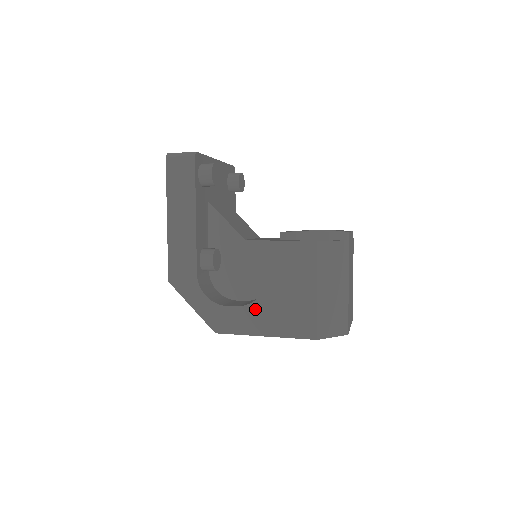
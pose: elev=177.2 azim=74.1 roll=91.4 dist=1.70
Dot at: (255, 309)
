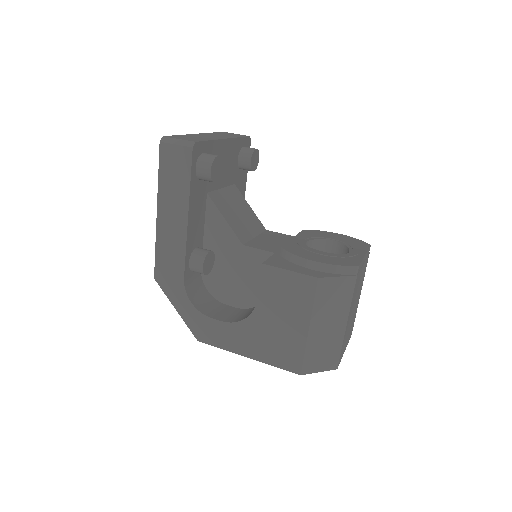
Dot at: (241, 329)
